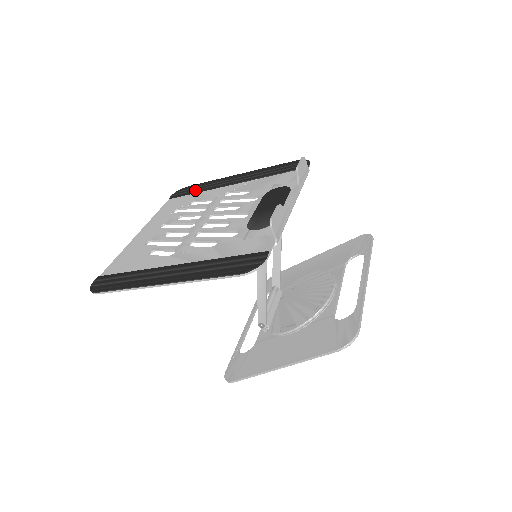
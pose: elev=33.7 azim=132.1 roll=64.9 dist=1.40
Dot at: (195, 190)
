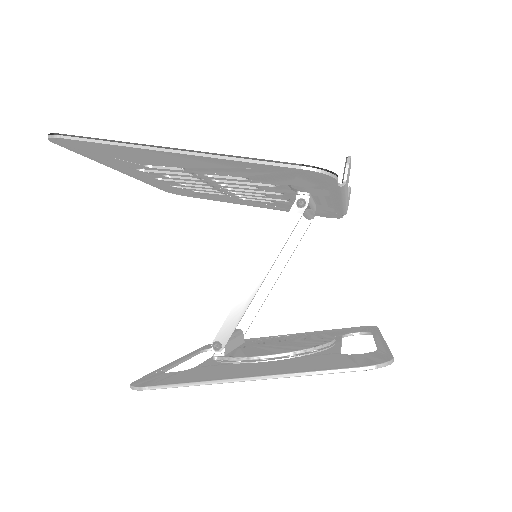
Dot at: occluded
